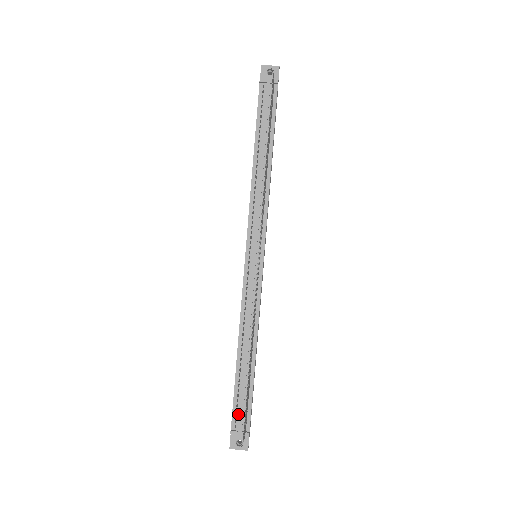
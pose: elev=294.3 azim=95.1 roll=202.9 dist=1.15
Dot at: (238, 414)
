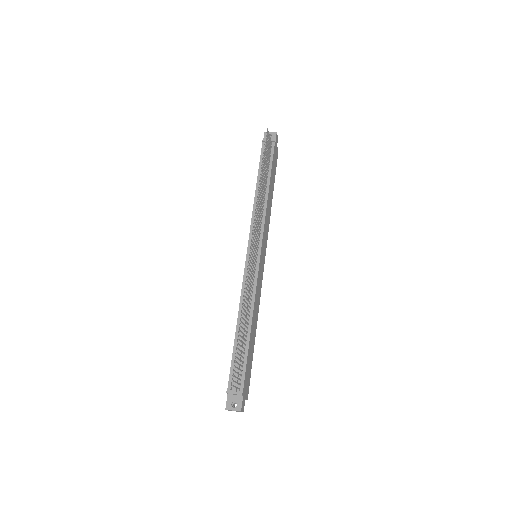
Dot at: (234, 377)
